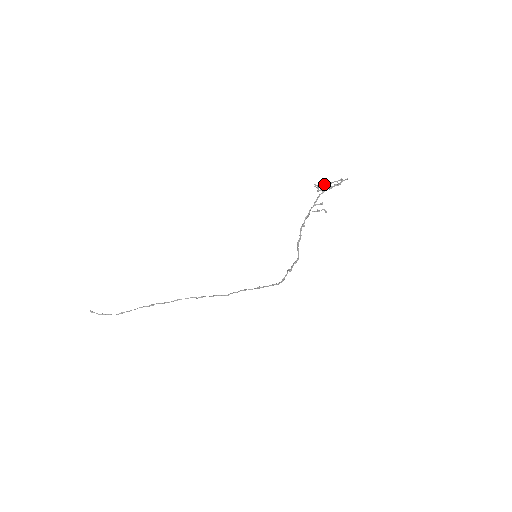
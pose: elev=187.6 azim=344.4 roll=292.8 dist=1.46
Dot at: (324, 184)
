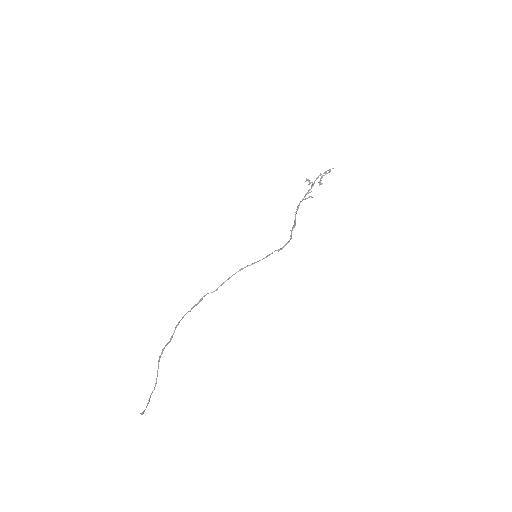
Dot at: occluded
